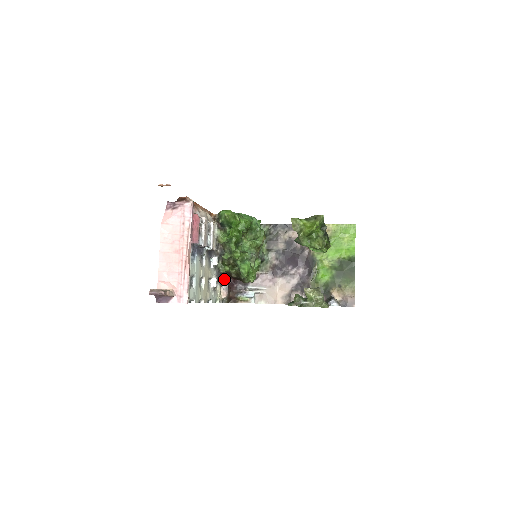
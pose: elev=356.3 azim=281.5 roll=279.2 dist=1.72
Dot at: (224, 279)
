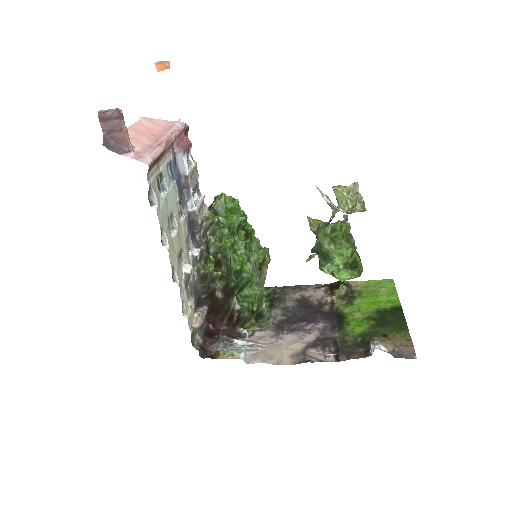
Dot at: (202, 304)
